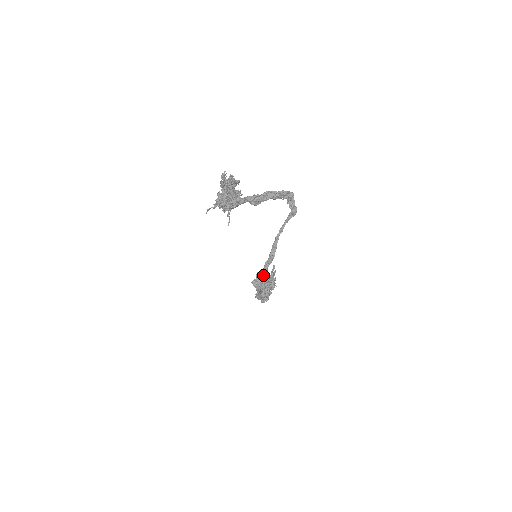
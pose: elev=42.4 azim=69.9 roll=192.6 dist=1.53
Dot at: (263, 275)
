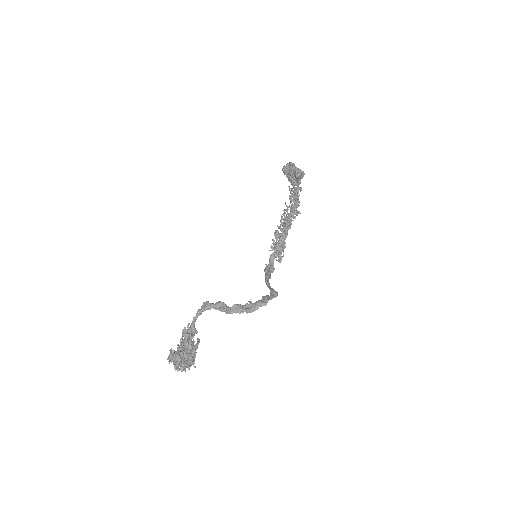
Dot at: occluded
